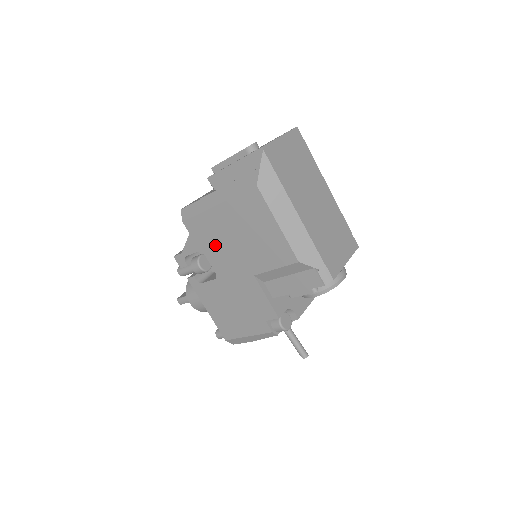
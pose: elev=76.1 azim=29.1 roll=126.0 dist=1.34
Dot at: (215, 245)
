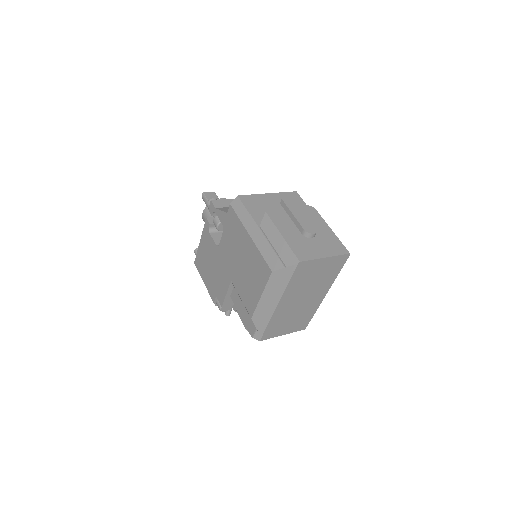
Dot at: (231, 240)
